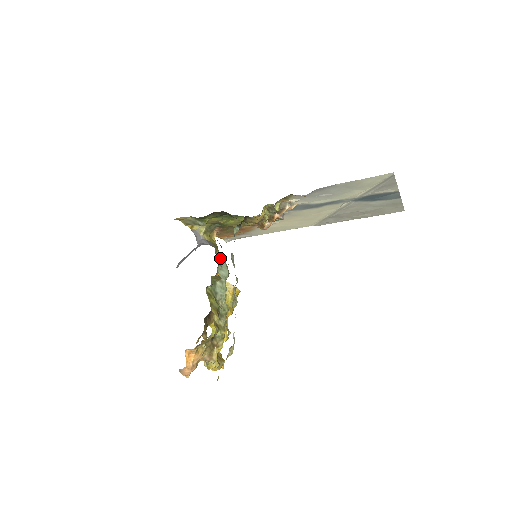
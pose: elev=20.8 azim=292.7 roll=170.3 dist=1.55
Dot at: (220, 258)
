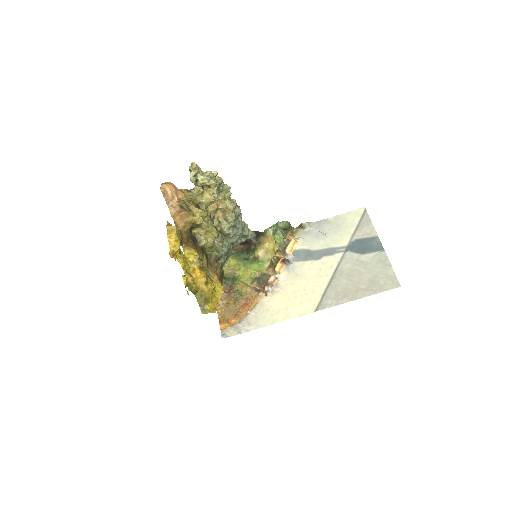
Dot at: occluded
